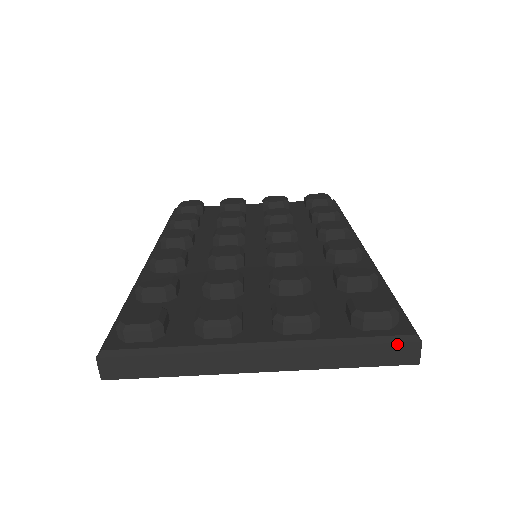
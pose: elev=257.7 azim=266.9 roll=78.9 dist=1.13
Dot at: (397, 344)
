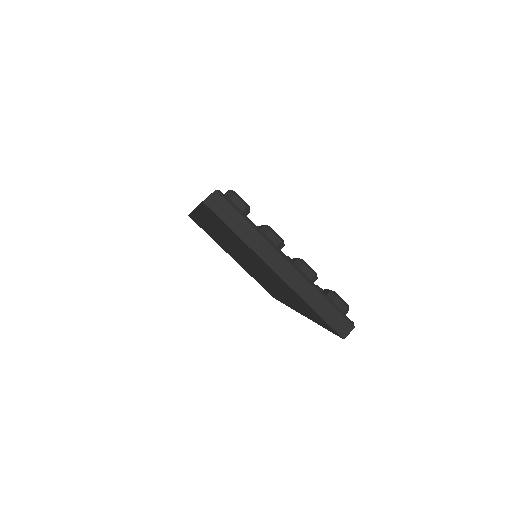
Dot at: (344, 318)
